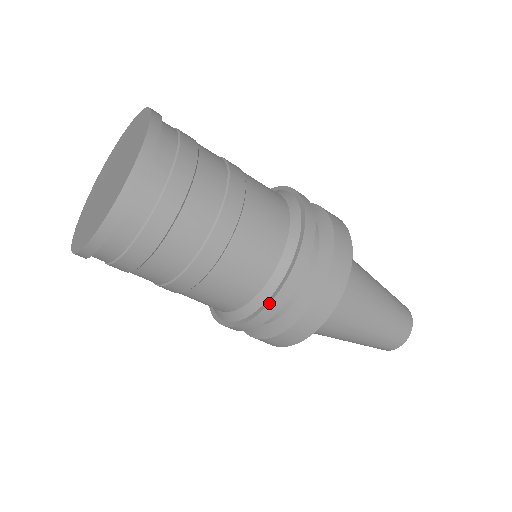
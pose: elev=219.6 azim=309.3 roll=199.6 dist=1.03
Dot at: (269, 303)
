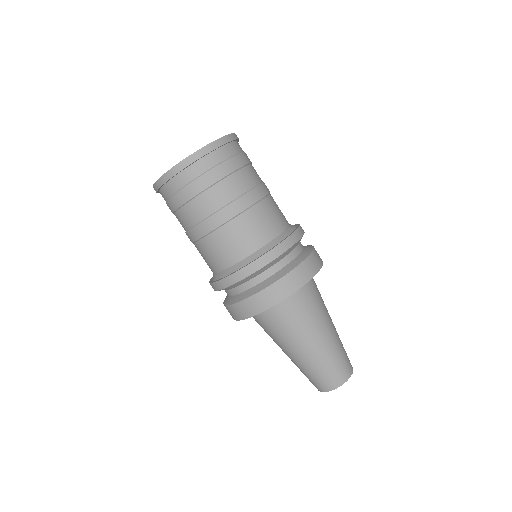
Dot at: (298, 227)
